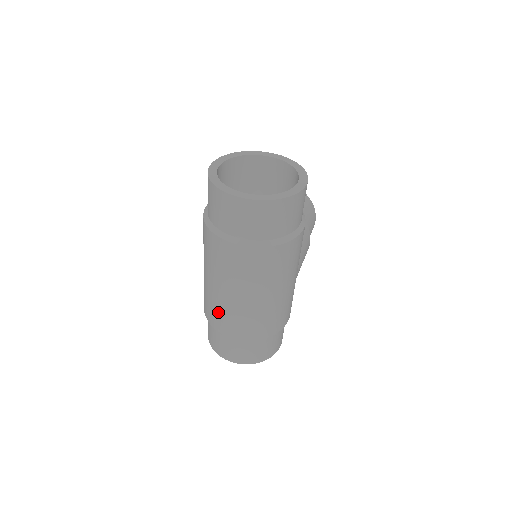
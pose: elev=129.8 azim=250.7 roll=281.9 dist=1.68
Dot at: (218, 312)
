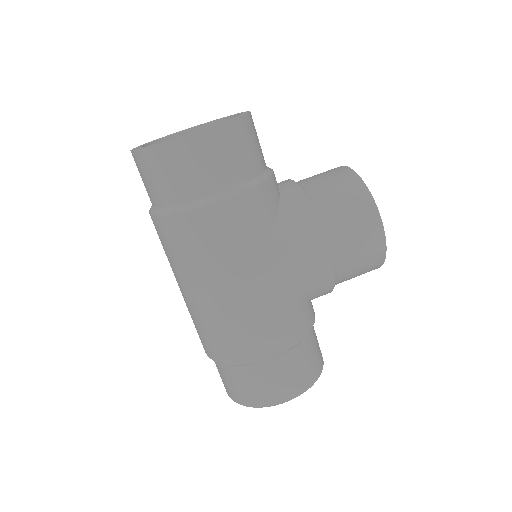
Dot at: occluded
